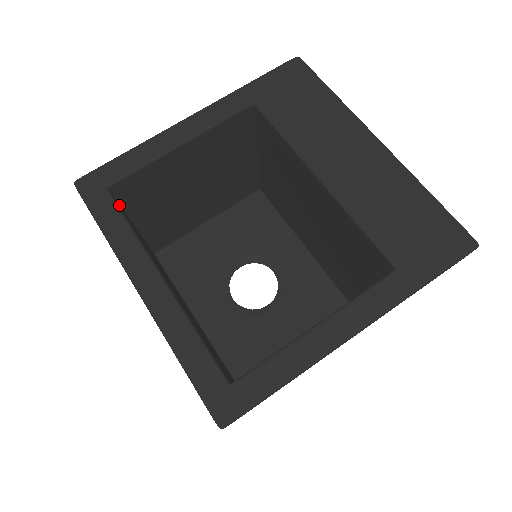
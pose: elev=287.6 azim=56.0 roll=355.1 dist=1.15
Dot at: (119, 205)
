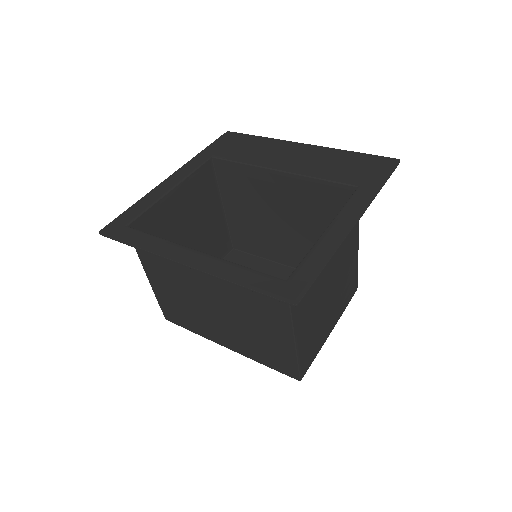
Dot at: occluded
